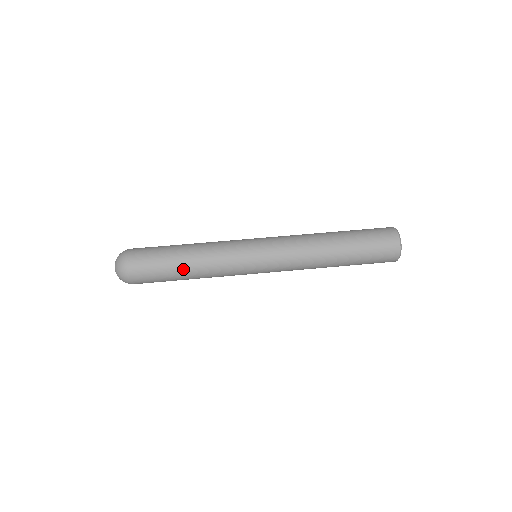
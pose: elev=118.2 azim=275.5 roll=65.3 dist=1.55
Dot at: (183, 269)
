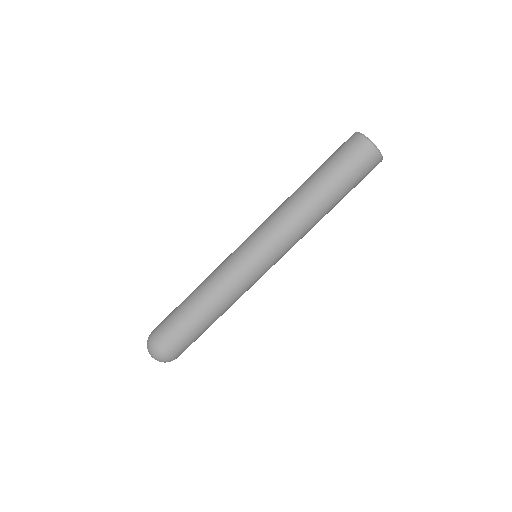
Dot at: (207, 320)
